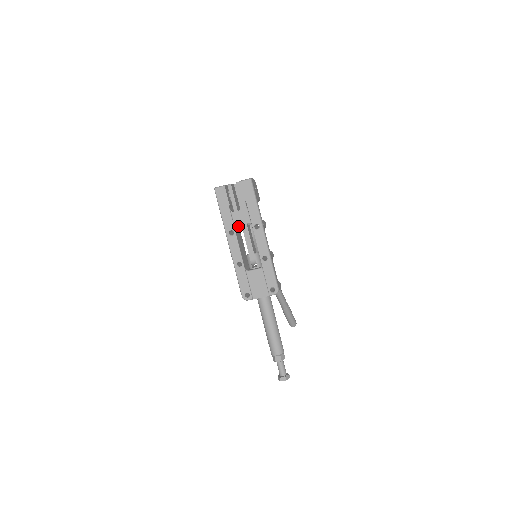
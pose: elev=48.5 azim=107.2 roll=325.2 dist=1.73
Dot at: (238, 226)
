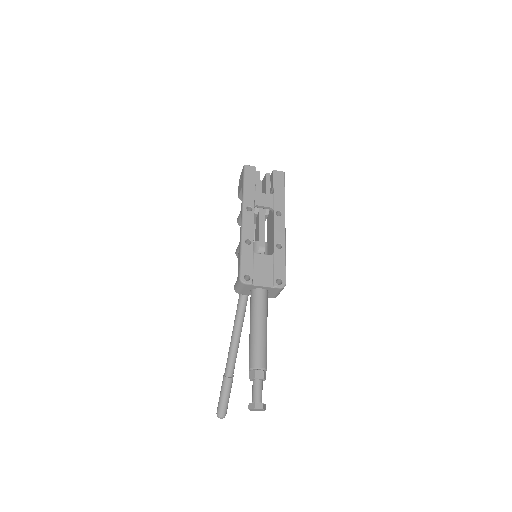
Dot at: occluded
